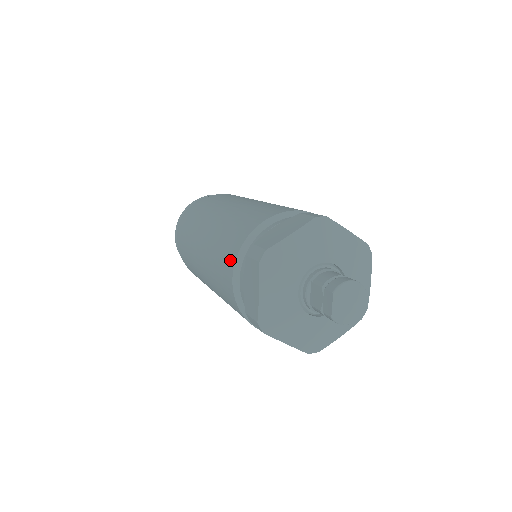
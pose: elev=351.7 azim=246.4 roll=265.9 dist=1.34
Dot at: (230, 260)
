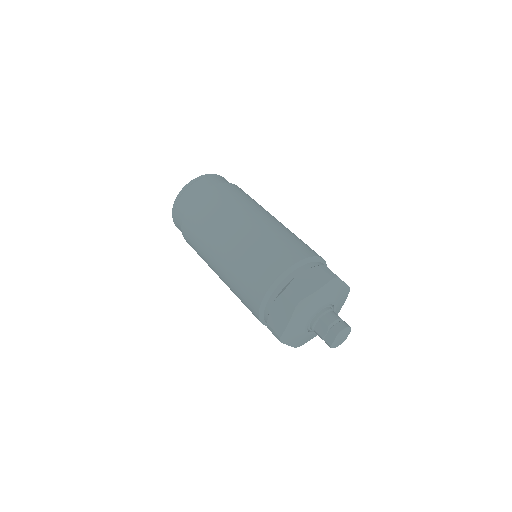
Dot at: (262, 285)
